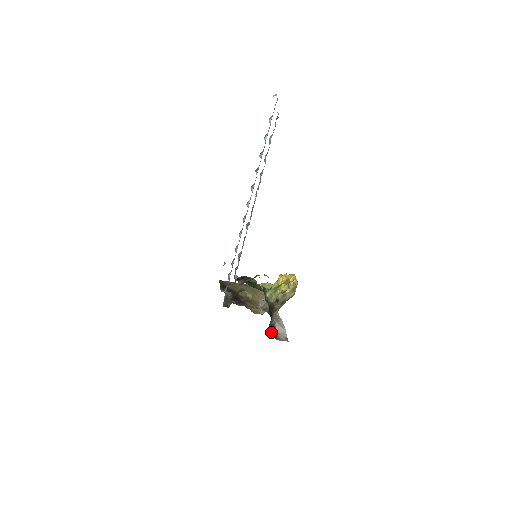
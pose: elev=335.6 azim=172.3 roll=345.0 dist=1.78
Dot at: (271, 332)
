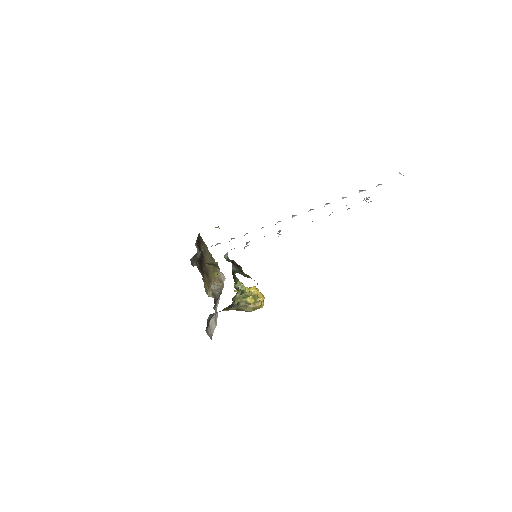
Dot at: occluded
